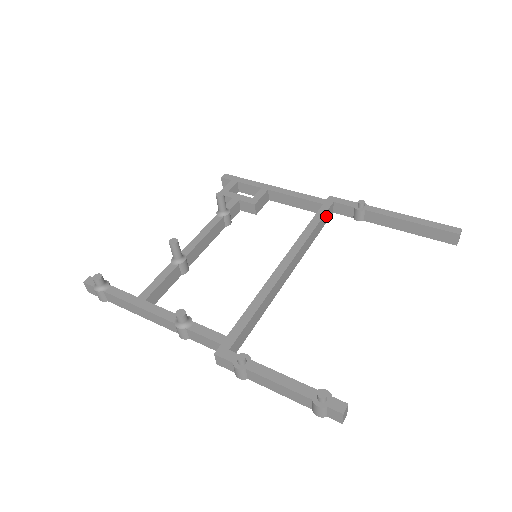
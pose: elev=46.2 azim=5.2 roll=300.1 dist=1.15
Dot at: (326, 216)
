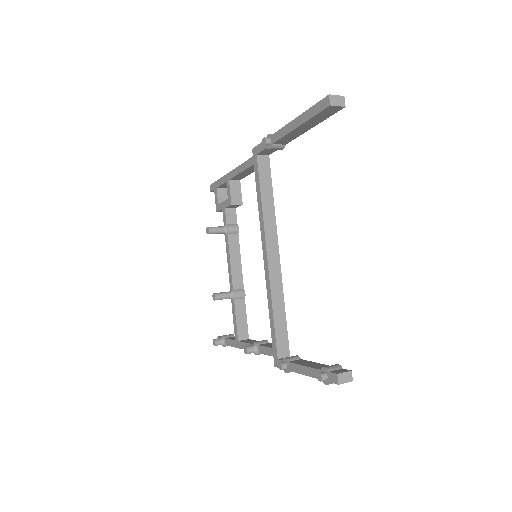
Dot at: (263, 173)
